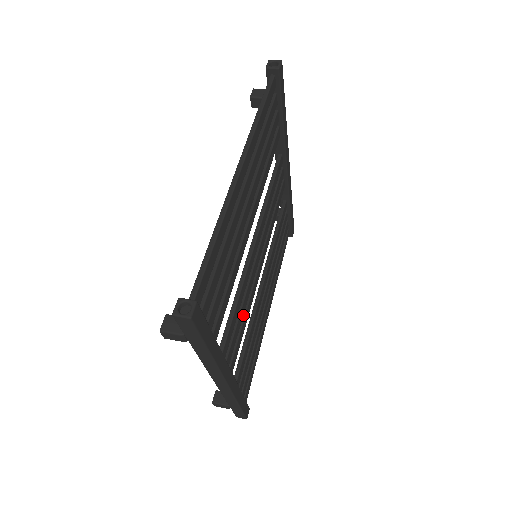
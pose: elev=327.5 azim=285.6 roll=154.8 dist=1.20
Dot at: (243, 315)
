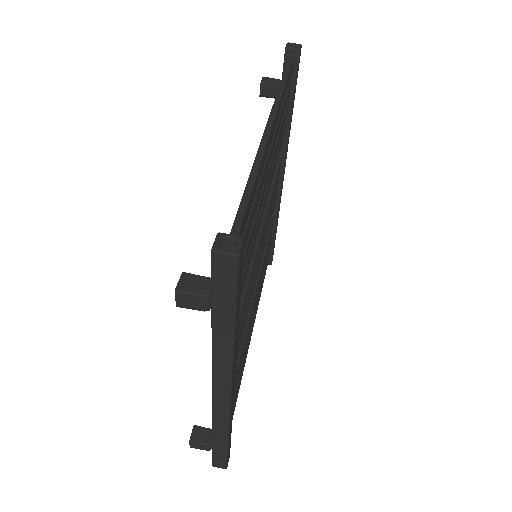
Dot at: occluded
